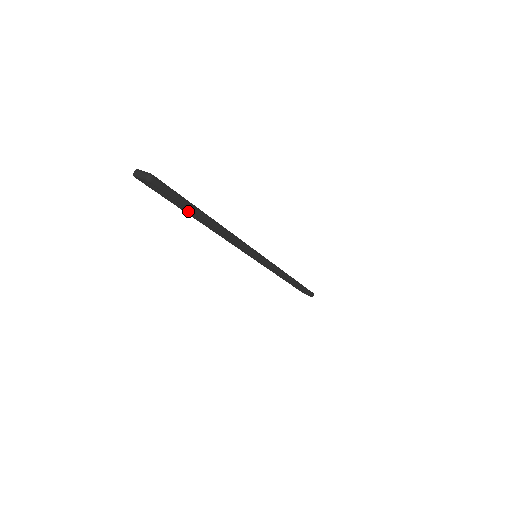
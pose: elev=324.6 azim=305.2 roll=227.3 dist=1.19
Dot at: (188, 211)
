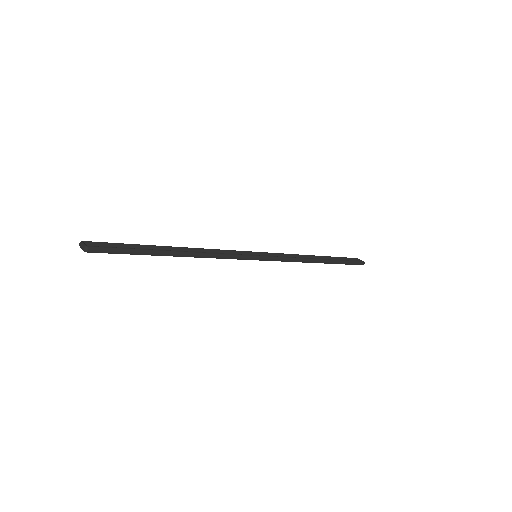
Dot at: occluded
